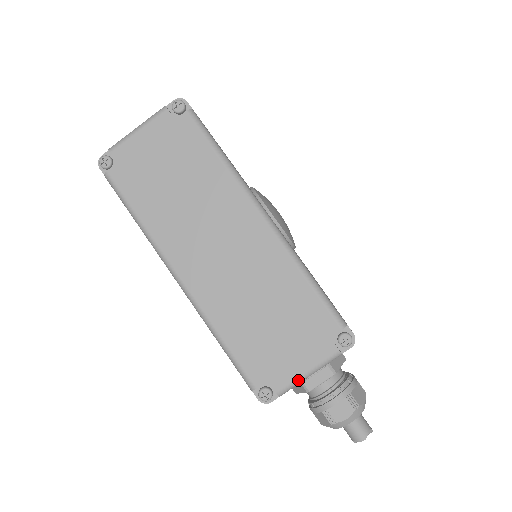
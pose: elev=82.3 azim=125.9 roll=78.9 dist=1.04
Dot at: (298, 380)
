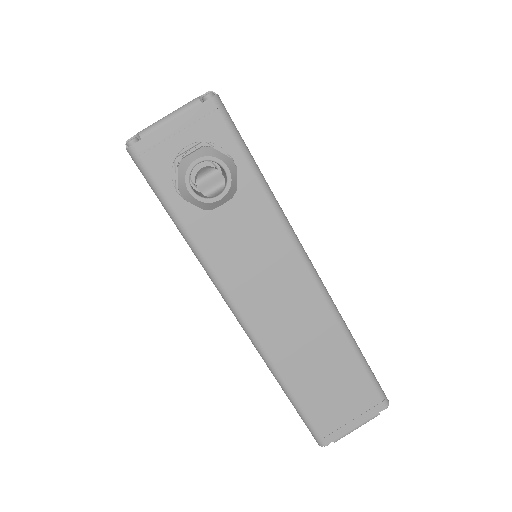
Dot at: (158, 121)
